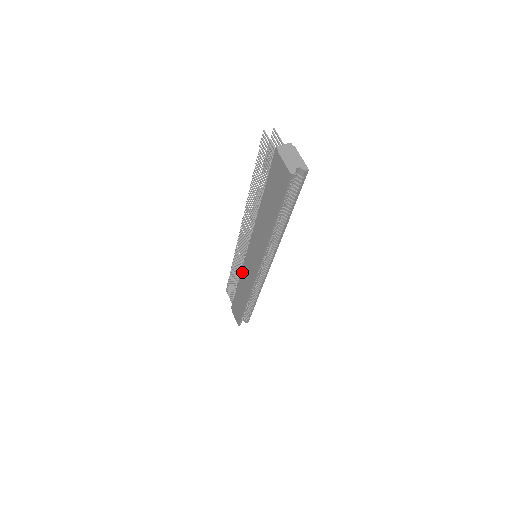
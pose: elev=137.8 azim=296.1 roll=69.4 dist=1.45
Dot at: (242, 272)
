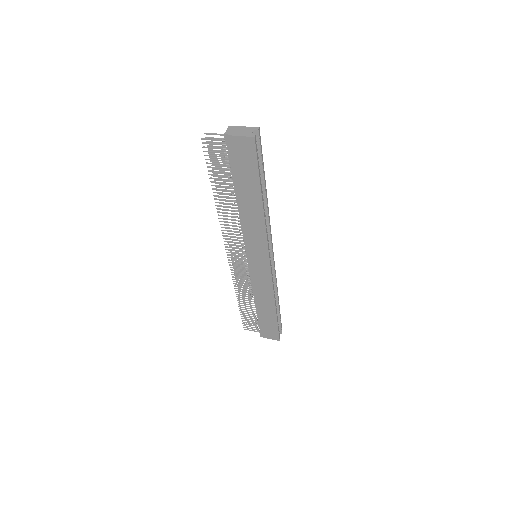
Dot at: (253, 284)
